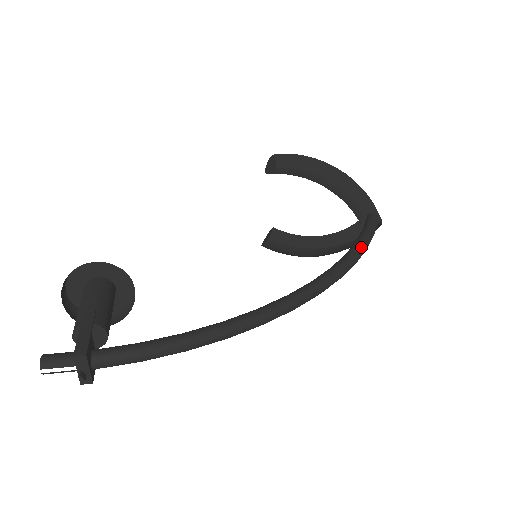
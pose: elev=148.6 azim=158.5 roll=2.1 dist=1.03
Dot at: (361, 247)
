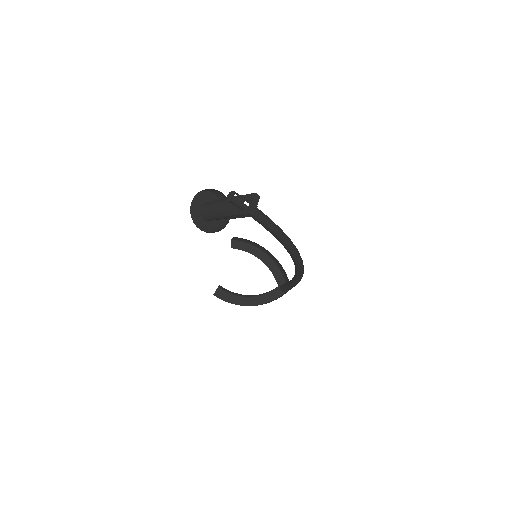
Dot at: occluded
